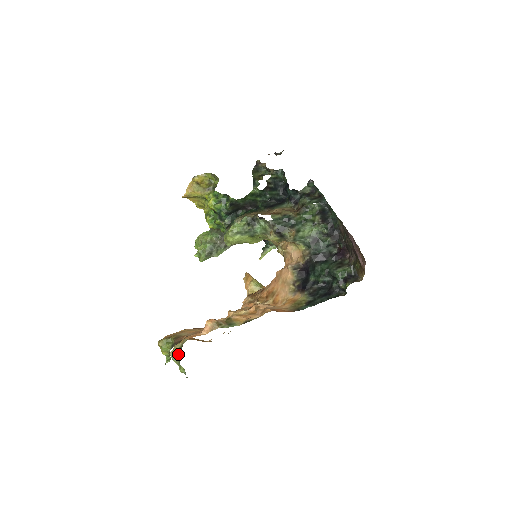
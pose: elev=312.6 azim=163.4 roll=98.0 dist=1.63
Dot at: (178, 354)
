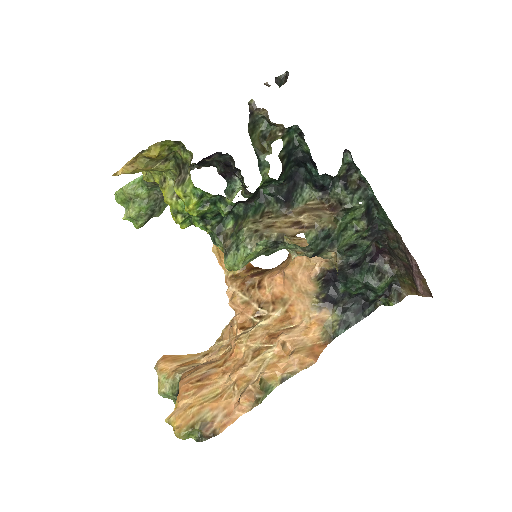
Dot at: (174, 397)
